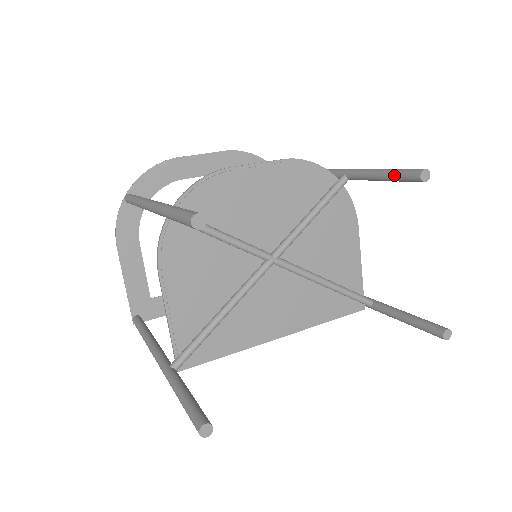
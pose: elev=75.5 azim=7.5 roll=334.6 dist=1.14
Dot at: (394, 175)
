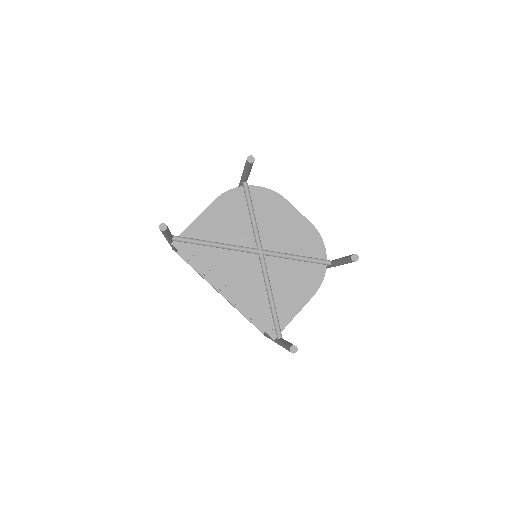
Dot at: (346, 256)
